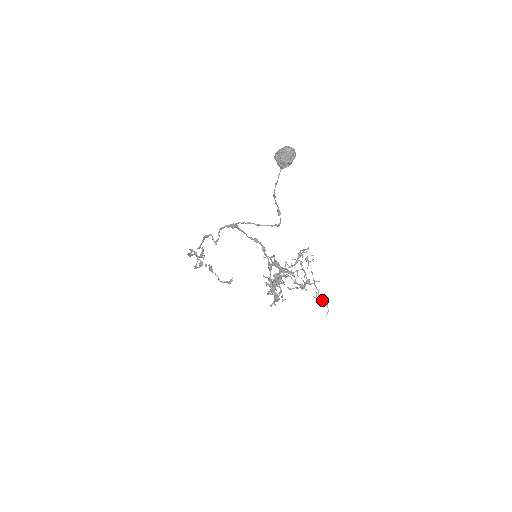
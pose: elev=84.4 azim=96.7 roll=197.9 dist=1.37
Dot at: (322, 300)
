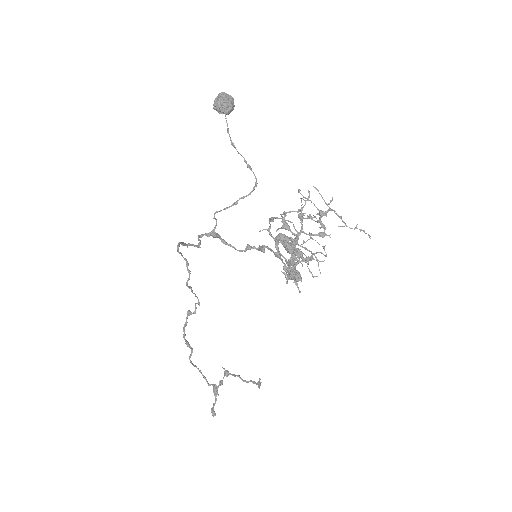
Dot at: occluded
